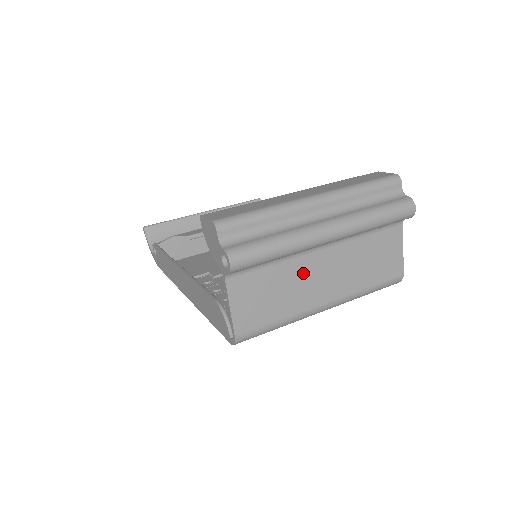
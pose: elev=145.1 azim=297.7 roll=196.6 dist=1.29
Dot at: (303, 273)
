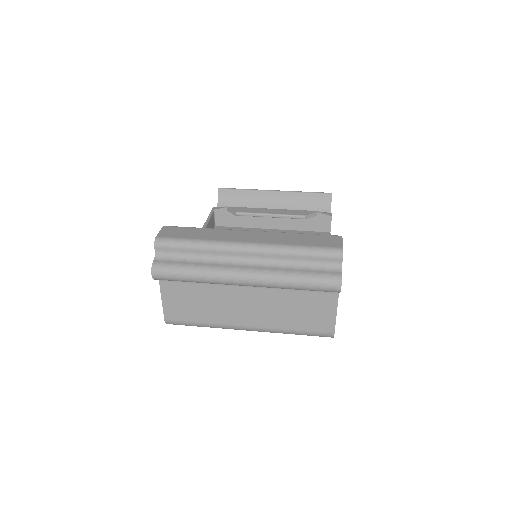
Dot at: (227, 298)
